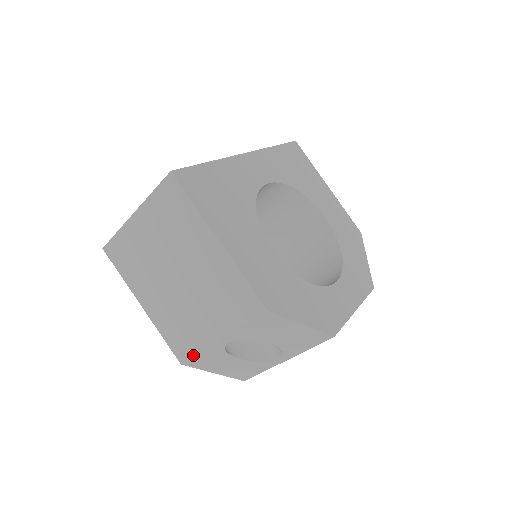
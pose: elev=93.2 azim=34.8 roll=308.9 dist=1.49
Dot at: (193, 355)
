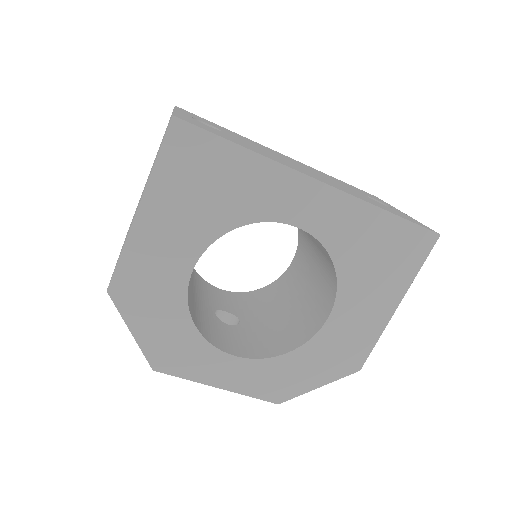
Dot at: occluded
